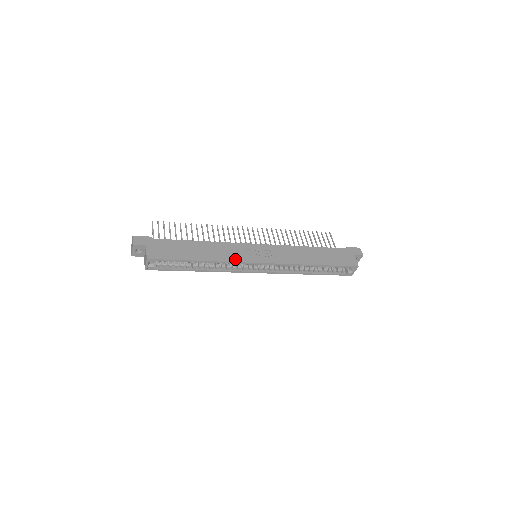
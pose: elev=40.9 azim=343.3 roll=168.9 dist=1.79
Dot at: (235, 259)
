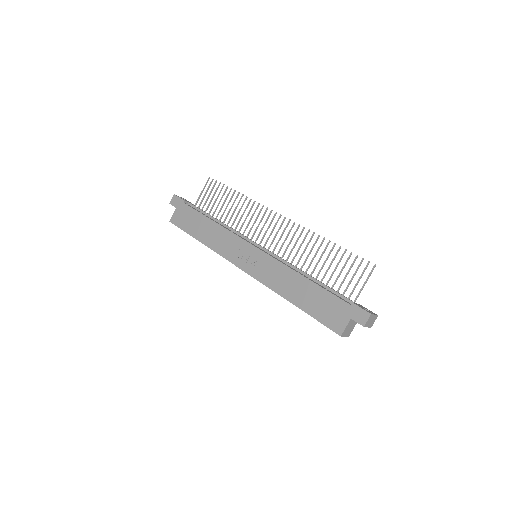
Dot at: (224, 253)
